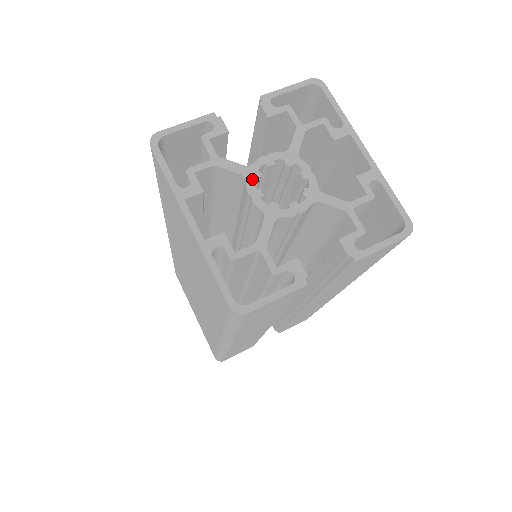
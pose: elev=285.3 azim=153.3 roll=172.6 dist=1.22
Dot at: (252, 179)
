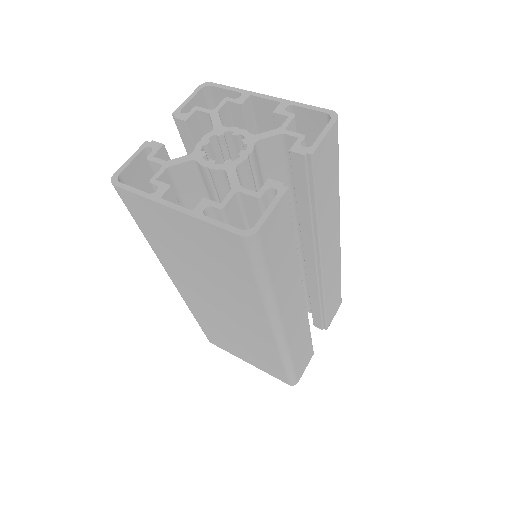
Dot at: (200, 158)
